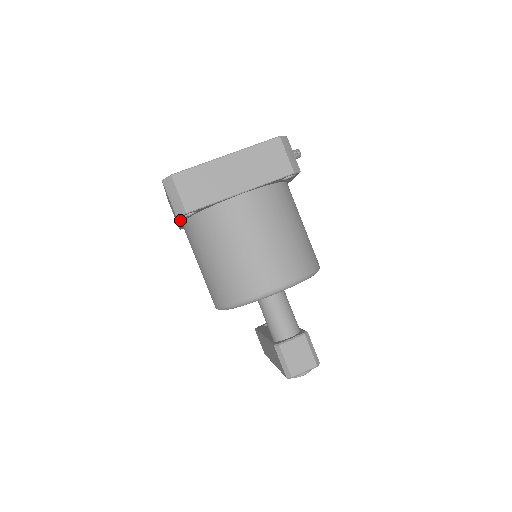
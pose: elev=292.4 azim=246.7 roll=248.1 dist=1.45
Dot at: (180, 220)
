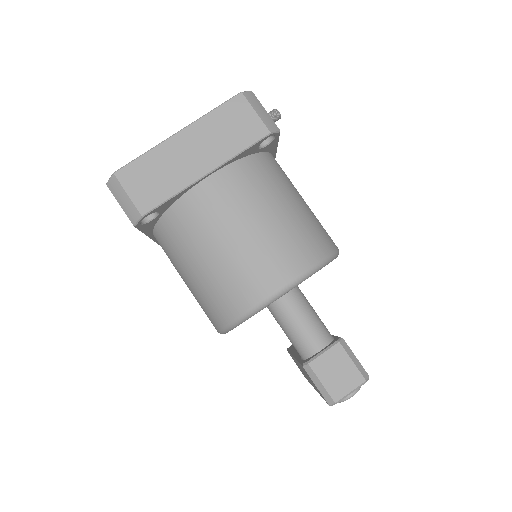
Dot at: (144, 230)
